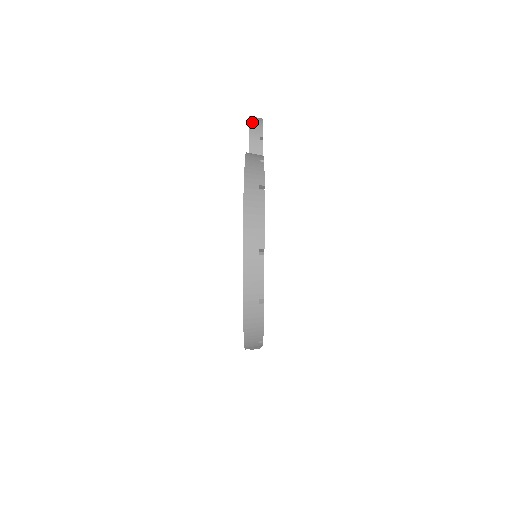
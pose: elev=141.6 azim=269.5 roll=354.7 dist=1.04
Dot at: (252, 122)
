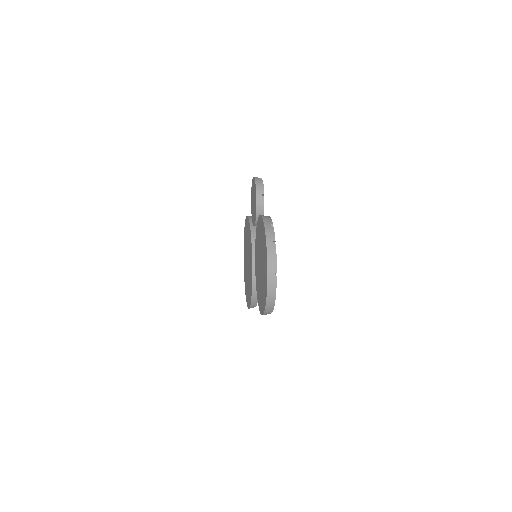
Dot at: (257, 184)
